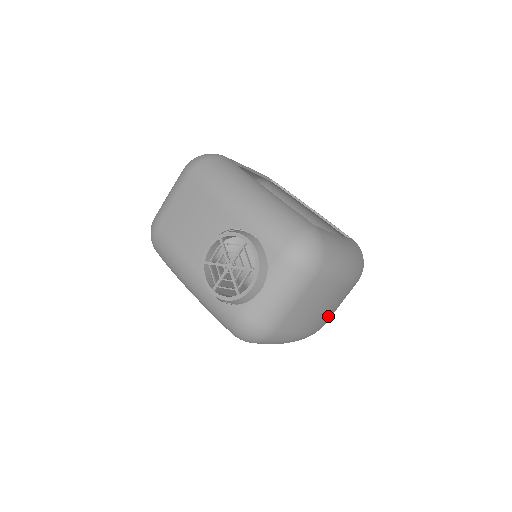
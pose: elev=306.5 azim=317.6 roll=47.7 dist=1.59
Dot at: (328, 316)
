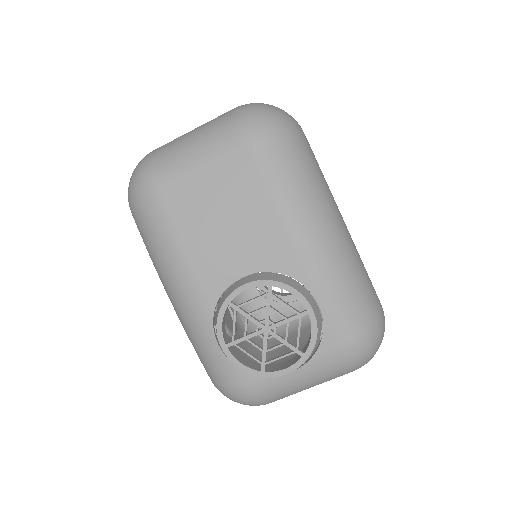
Dot at: occluded
